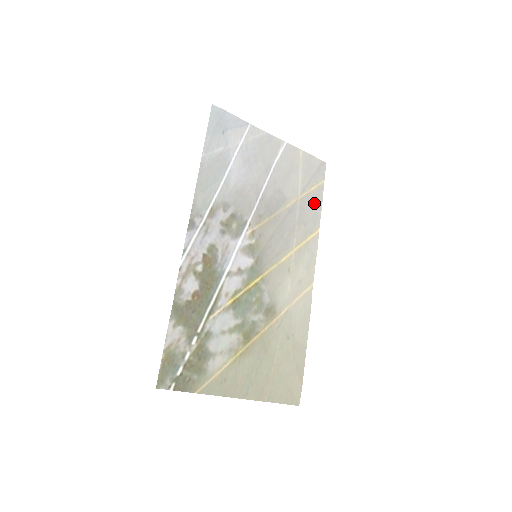
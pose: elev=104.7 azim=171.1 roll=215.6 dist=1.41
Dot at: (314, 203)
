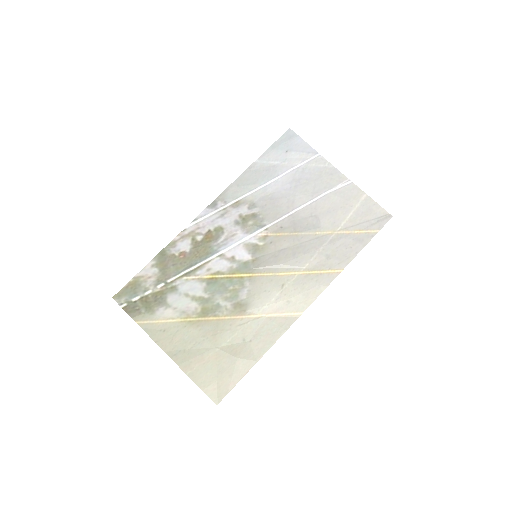
Dot at: (352, 245)
